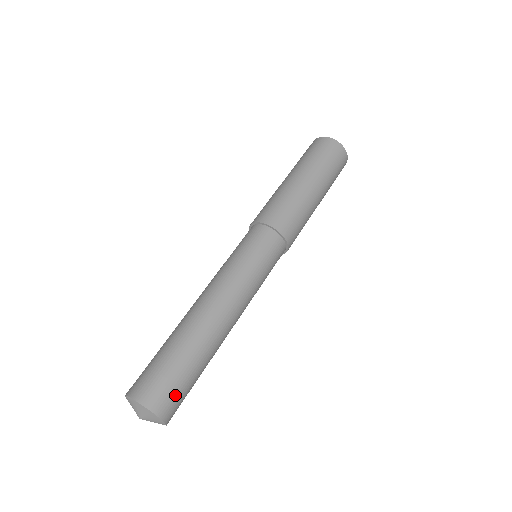
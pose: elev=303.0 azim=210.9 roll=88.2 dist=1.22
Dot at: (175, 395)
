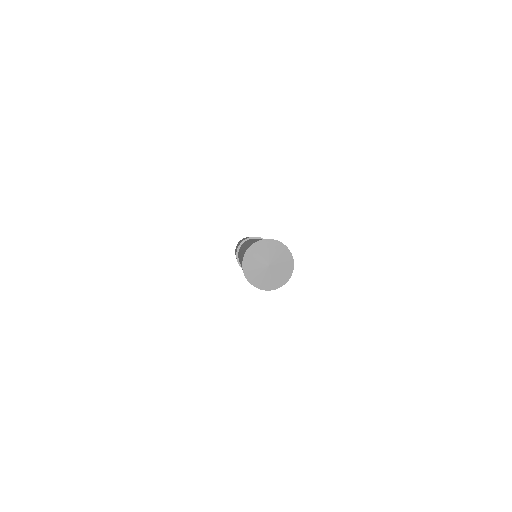
Dot at: occluded
